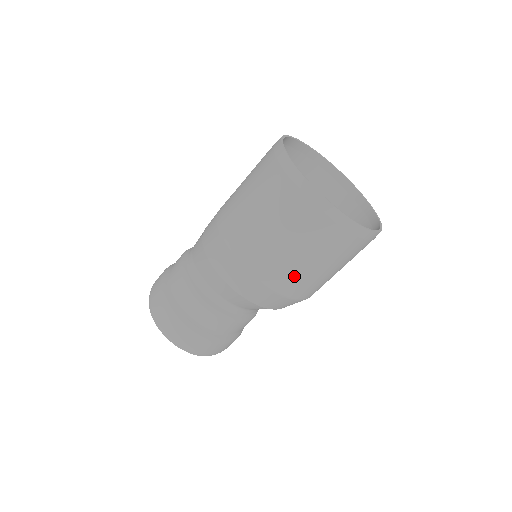
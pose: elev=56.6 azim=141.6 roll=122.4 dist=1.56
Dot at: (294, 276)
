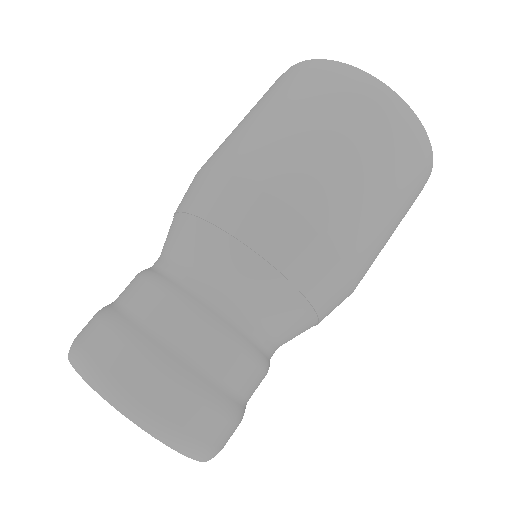
Dot at: (287, 154)
